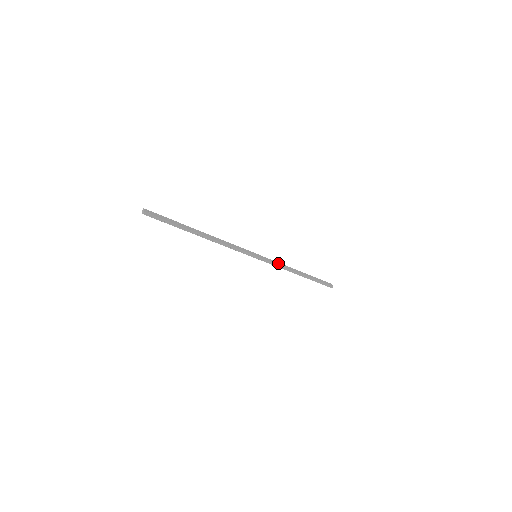
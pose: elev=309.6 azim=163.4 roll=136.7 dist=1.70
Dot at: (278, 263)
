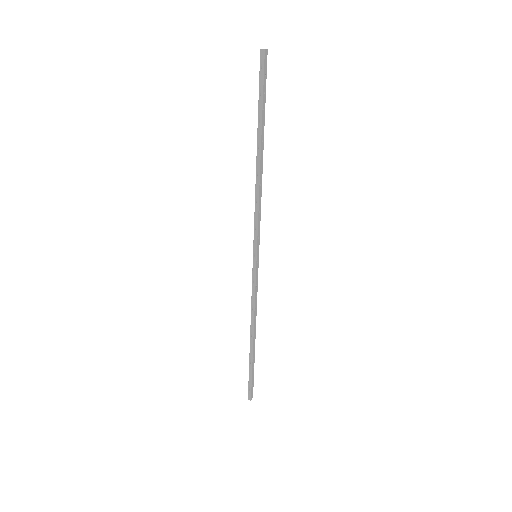
Dot at: occluded
